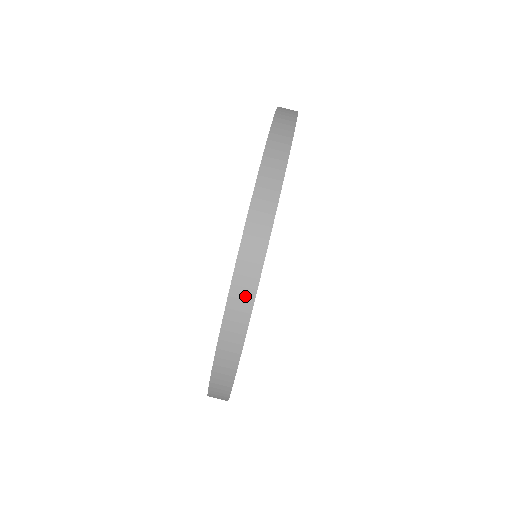
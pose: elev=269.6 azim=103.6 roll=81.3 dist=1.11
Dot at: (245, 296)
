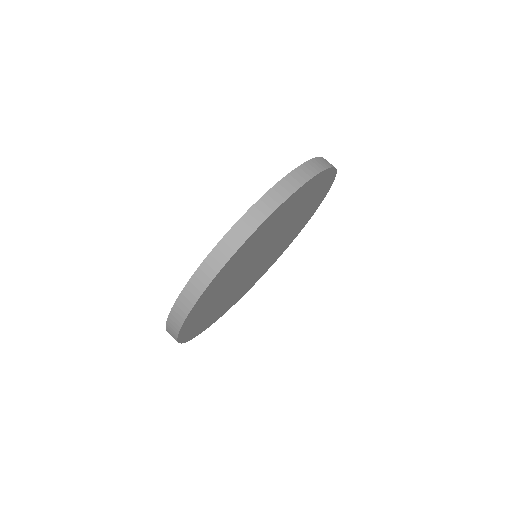
Dot at: (258, 217)
